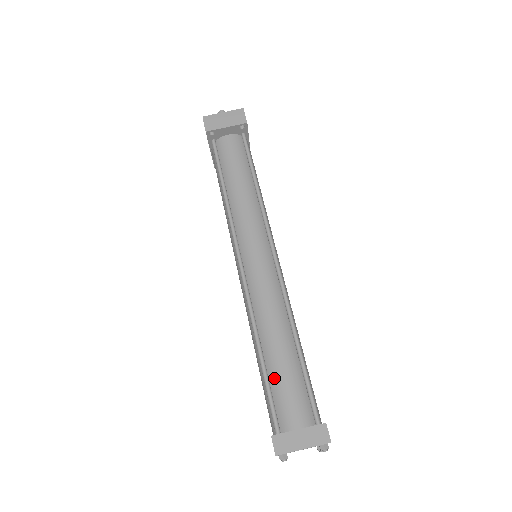
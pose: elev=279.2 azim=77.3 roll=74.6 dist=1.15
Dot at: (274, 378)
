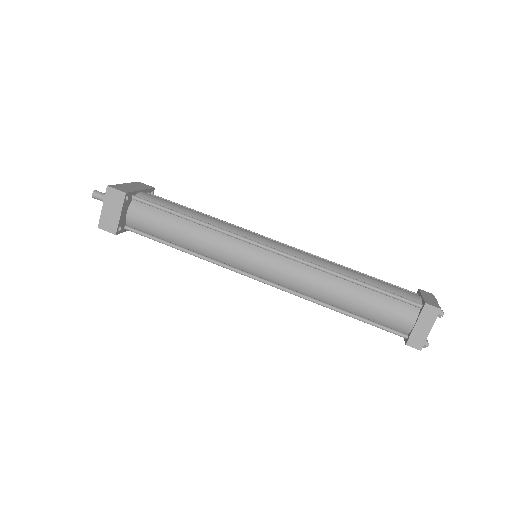
Dot at: (366, 315)
